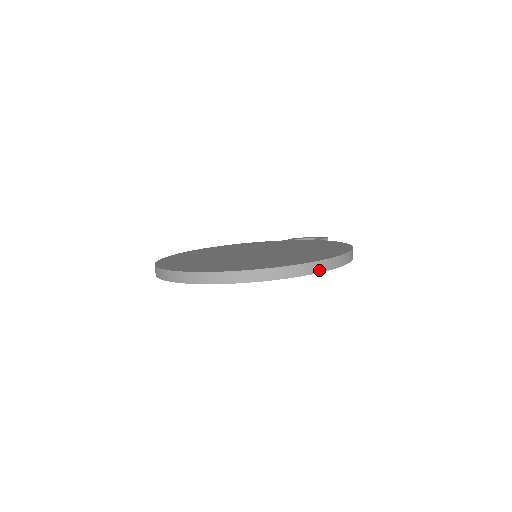
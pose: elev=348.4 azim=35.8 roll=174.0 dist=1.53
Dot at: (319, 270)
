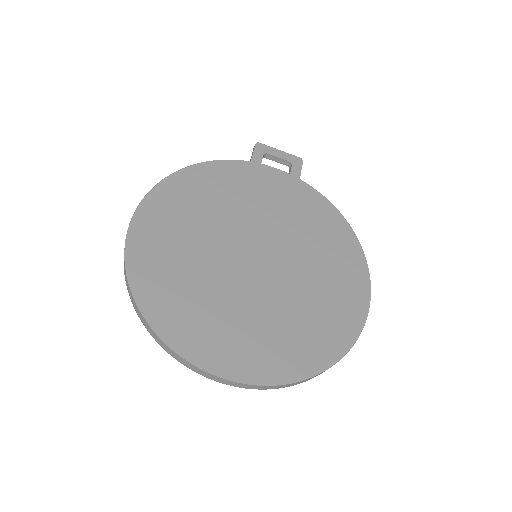
Dot at: occluded
